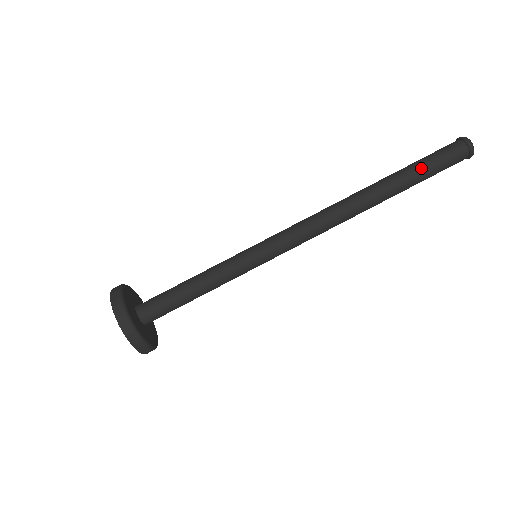
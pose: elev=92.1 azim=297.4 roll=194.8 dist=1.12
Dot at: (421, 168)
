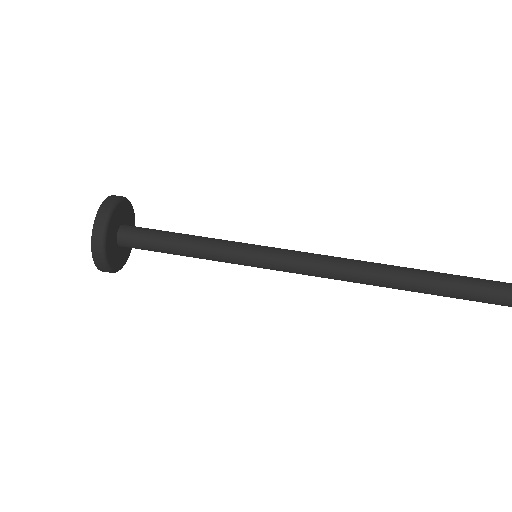
Dot at: (465, 288)
